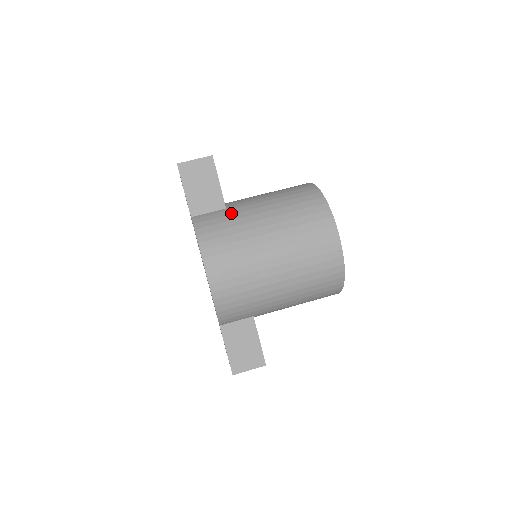
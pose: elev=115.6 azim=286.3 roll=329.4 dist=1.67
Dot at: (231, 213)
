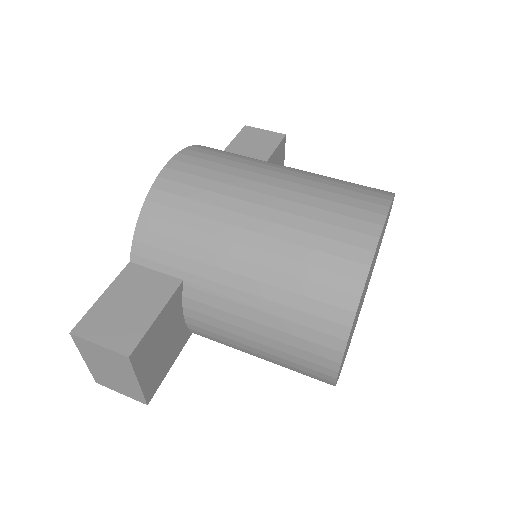
Dot at: occluded
